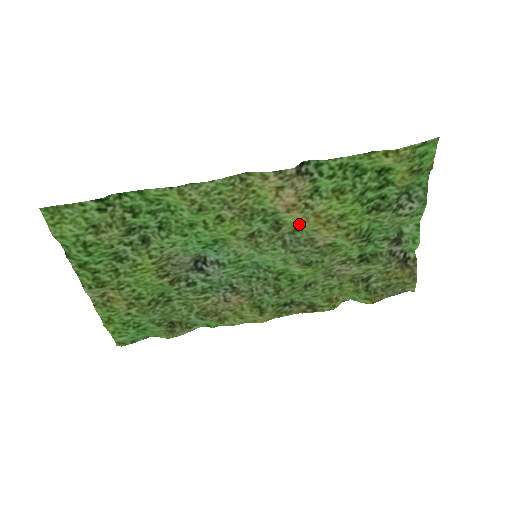
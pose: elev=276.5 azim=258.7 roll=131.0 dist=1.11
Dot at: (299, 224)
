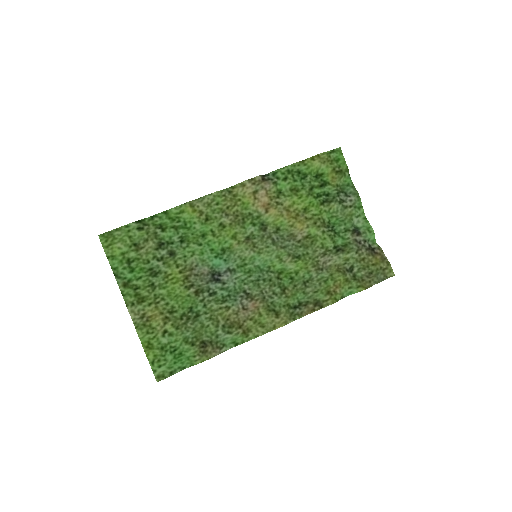
Dot at: (278, 222)
